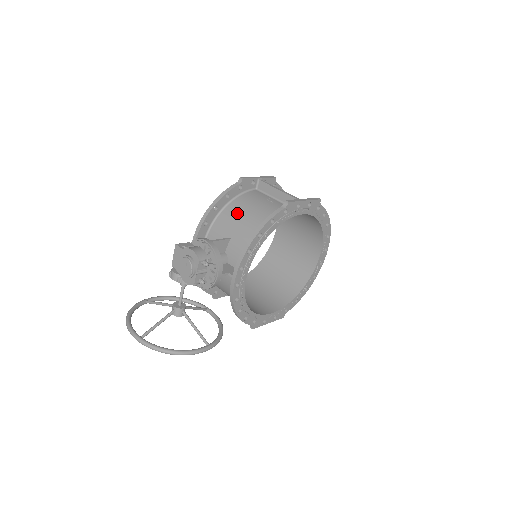
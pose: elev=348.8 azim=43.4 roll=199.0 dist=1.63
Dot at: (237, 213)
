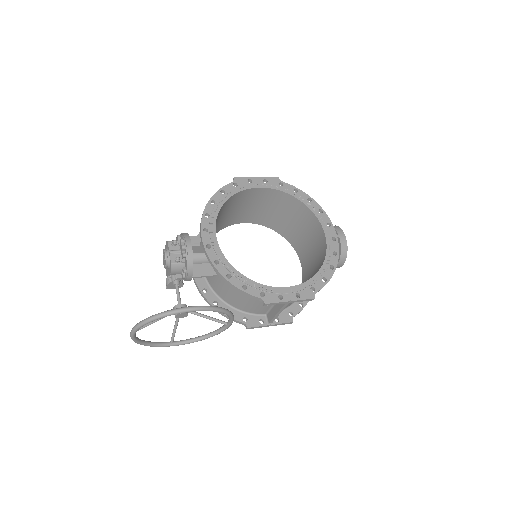
Dot at: occluded
